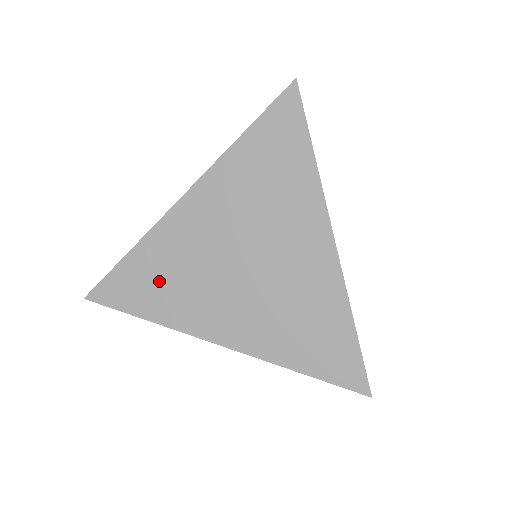
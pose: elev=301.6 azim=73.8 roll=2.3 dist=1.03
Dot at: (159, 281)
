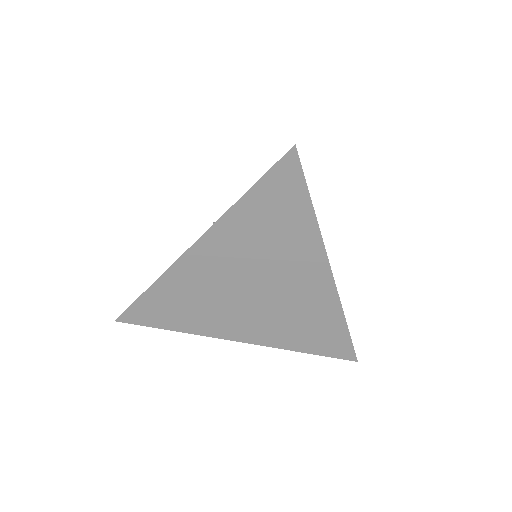
Dot at: (180, 307)
